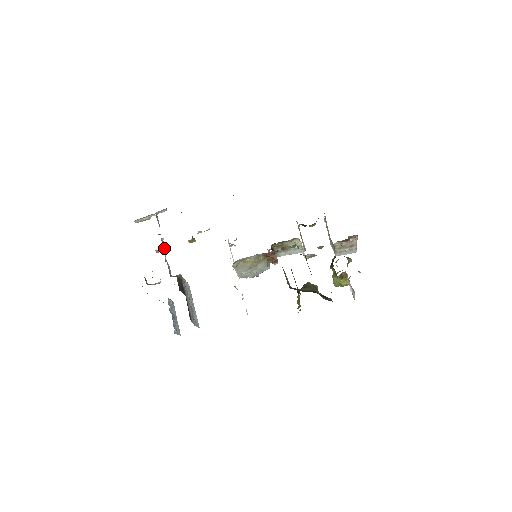
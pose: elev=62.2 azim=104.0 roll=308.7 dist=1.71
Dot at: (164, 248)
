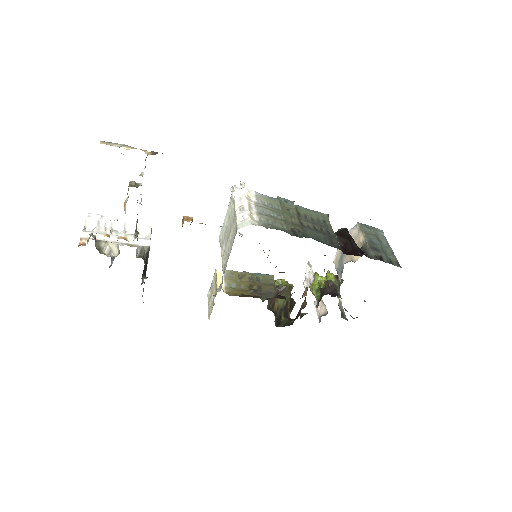
Dot at: occluded
